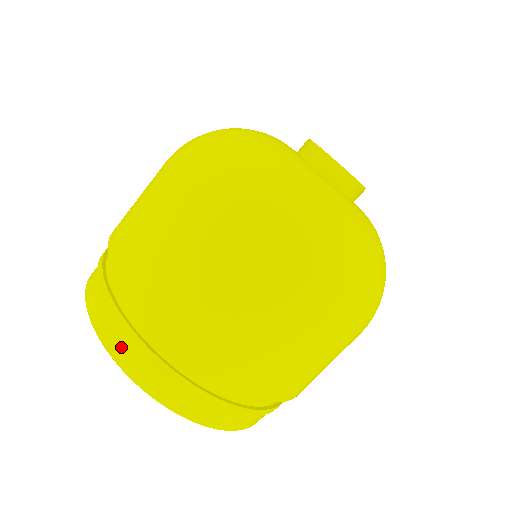
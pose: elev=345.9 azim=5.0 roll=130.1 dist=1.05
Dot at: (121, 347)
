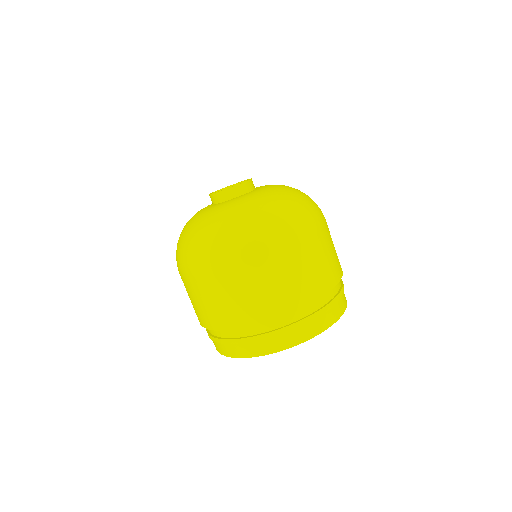
Dot at: (254, 349)
